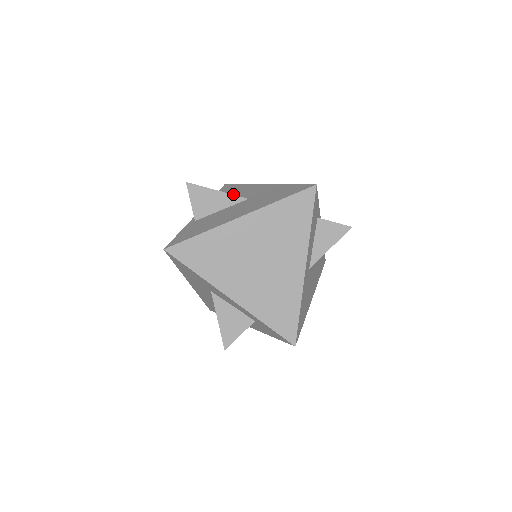
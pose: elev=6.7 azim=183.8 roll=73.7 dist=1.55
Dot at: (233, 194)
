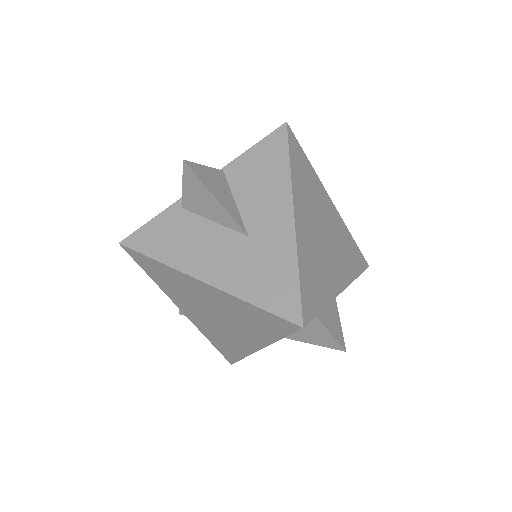
Dot at: (257, 186)
